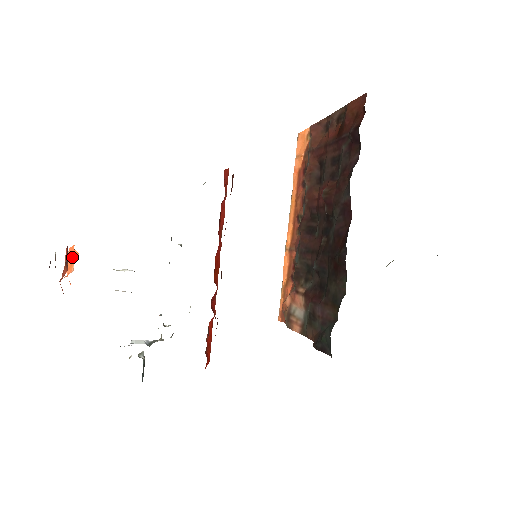
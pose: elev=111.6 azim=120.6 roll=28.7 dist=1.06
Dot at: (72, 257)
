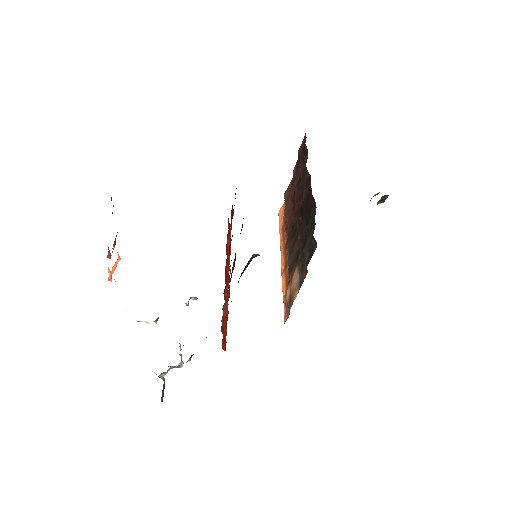
Dot at: occluded
